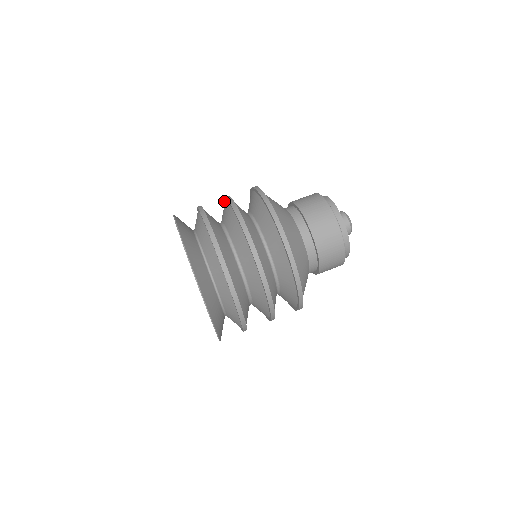
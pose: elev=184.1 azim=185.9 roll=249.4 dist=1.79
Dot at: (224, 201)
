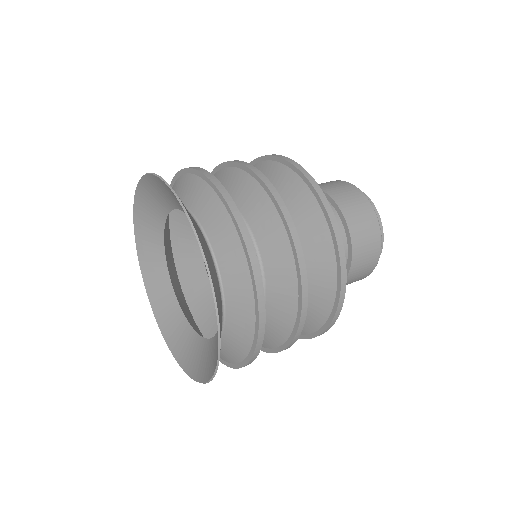
Dot at: occluded
